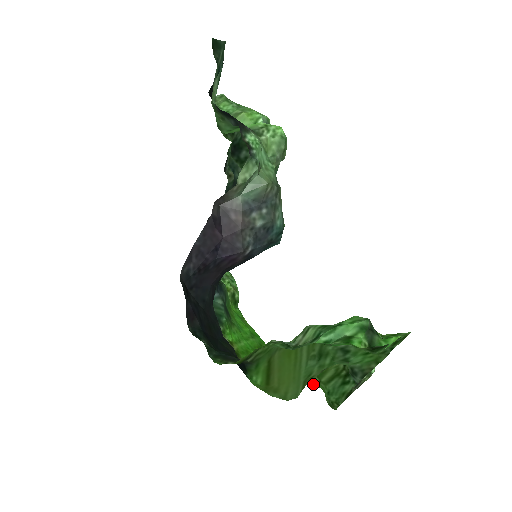
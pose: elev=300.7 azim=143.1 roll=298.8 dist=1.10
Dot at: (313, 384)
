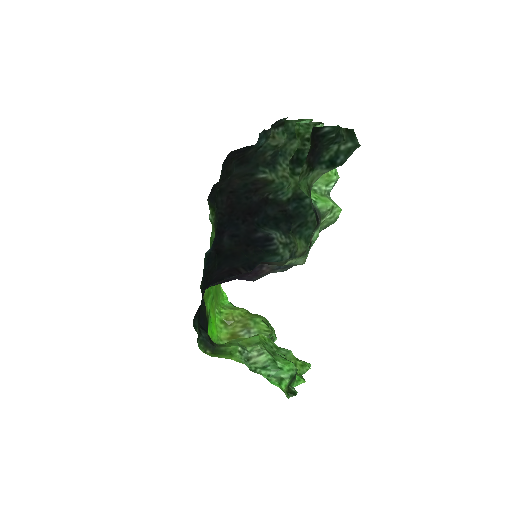
Dot at: occluded
